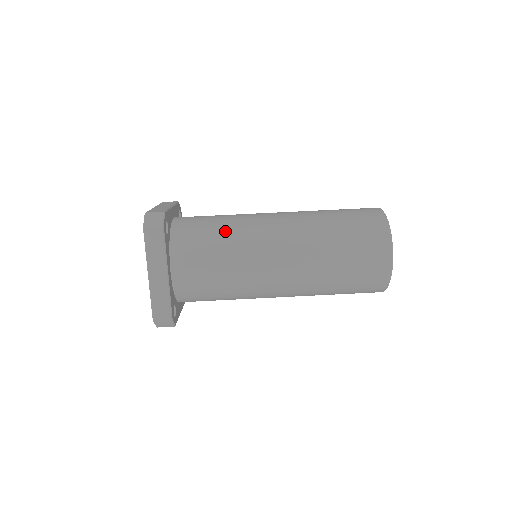
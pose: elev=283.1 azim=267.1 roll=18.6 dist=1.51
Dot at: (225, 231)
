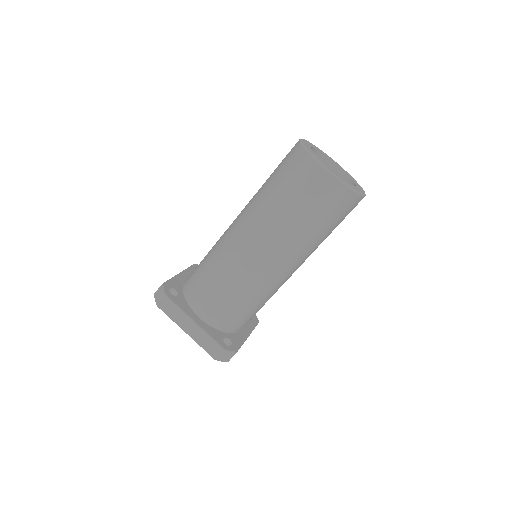
Dot at: (251, 301)
